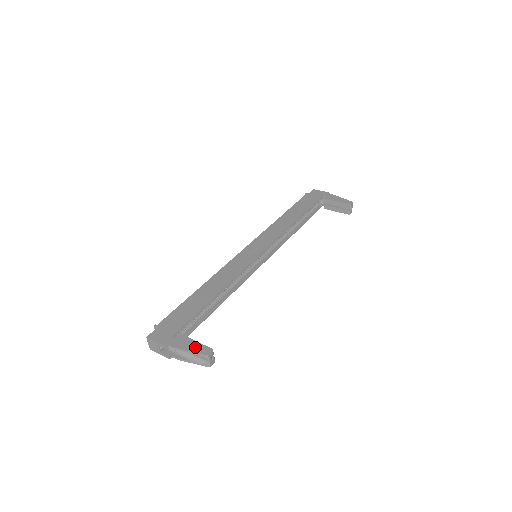
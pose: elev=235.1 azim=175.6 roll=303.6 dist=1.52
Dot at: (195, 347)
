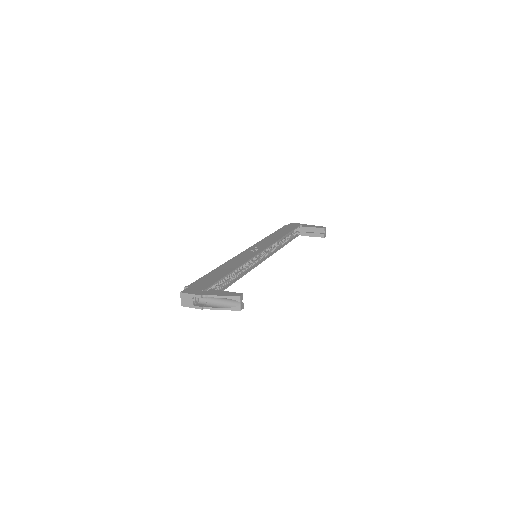
Dot at: (227, 293)
